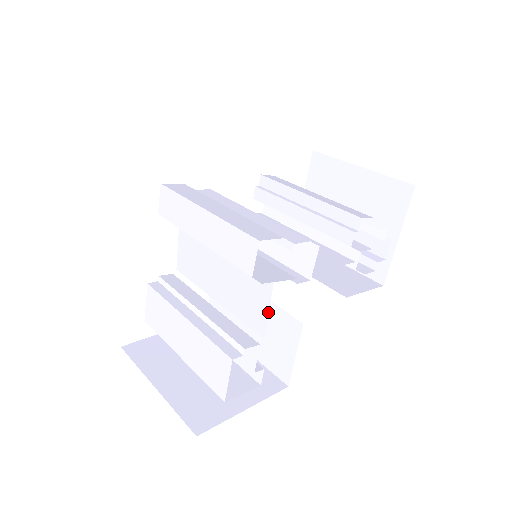
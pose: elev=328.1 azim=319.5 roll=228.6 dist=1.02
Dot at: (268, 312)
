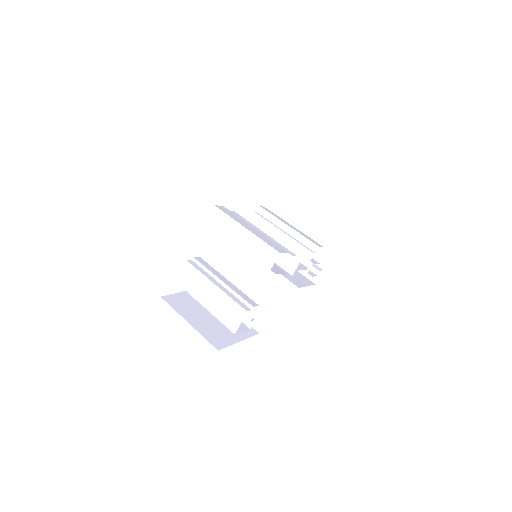
Dot at: (268, 289)
